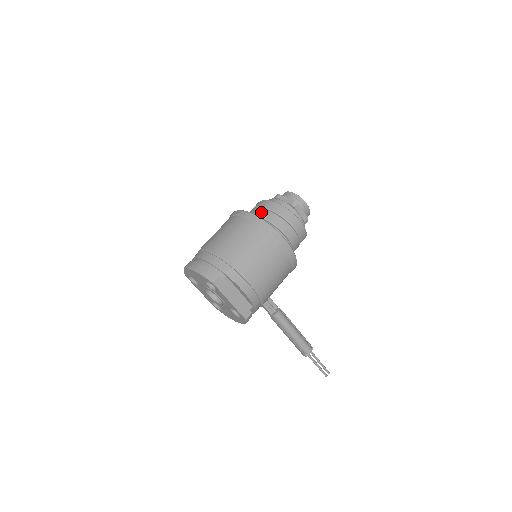
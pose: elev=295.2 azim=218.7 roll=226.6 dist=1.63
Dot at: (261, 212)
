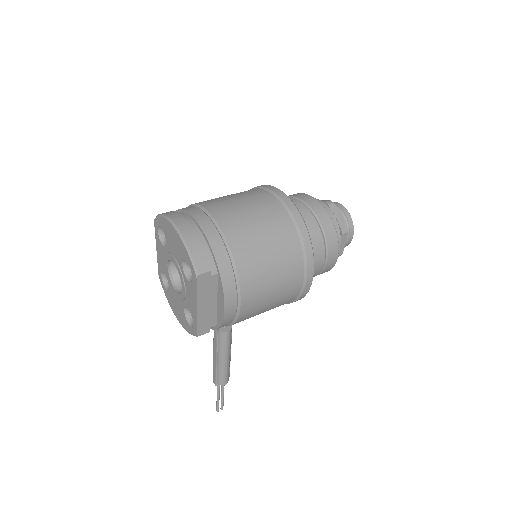
Dot at: (306, 214)
